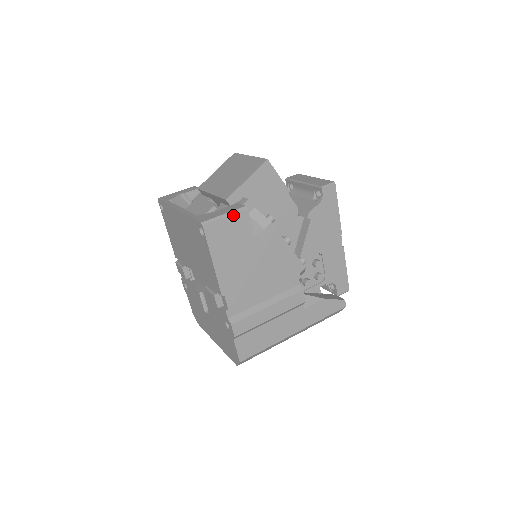
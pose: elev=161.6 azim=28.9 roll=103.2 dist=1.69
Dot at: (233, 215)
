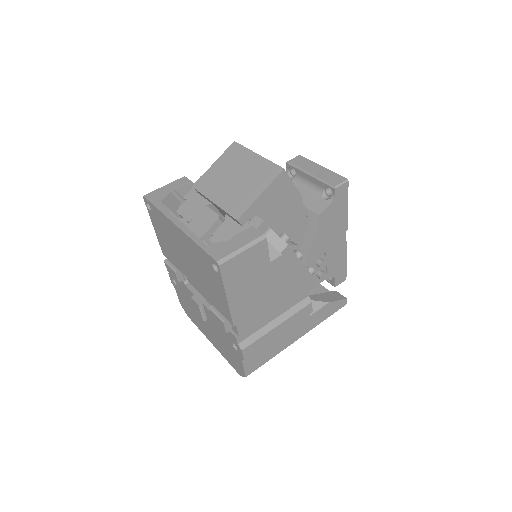
Dot at: (251, 247)
